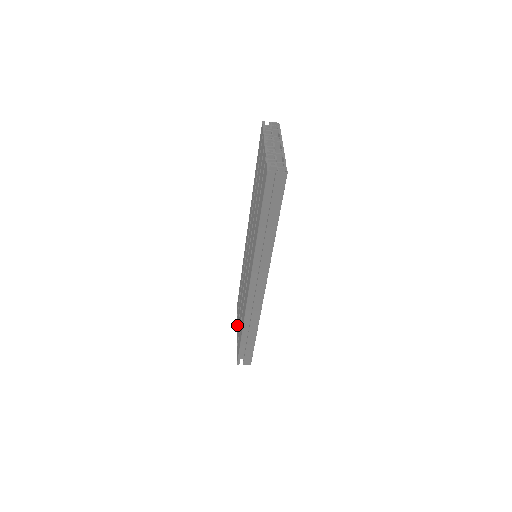
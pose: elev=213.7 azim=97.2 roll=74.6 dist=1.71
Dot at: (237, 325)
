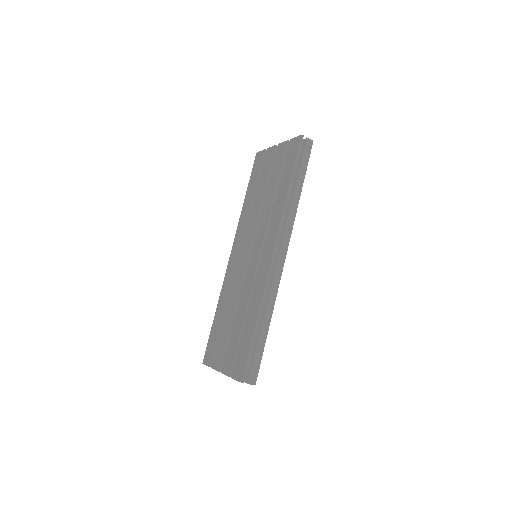
Dot at: (219, 363)
